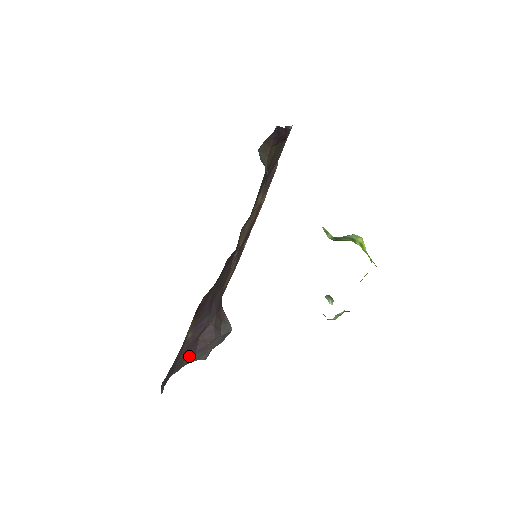
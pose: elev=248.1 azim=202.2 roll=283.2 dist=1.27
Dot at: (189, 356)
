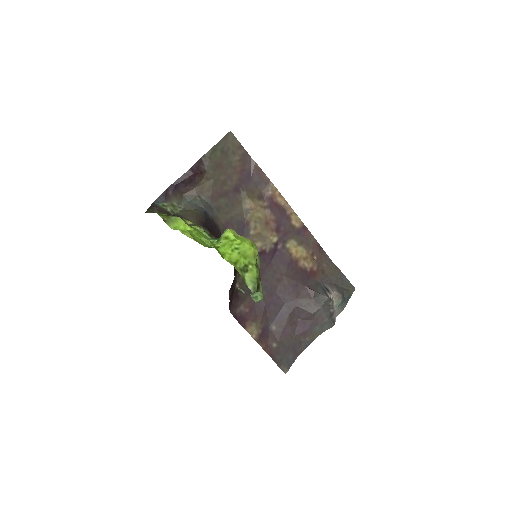
Dot at: (304, 335)
